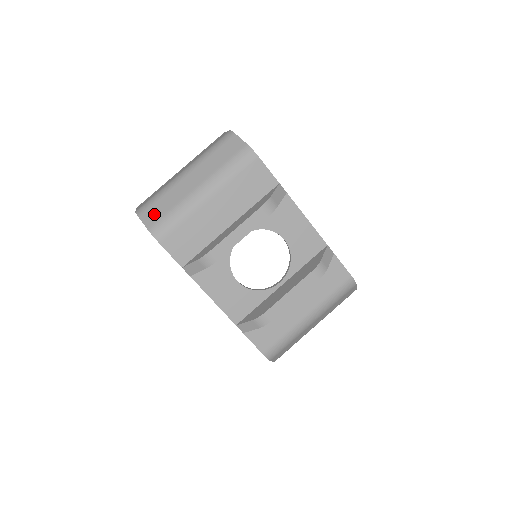
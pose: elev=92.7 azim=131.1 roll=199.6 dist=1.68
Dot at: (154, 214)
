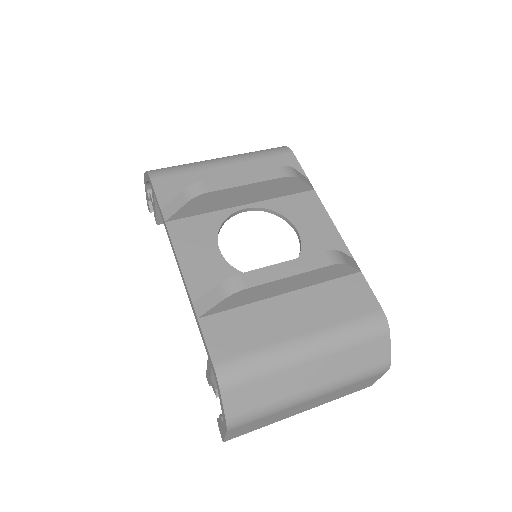
Dot at: occluded
